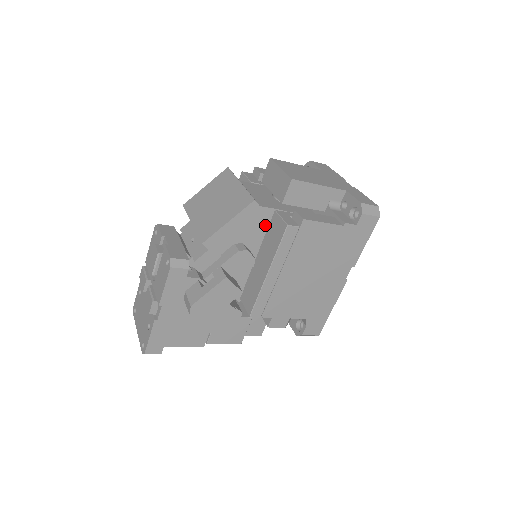
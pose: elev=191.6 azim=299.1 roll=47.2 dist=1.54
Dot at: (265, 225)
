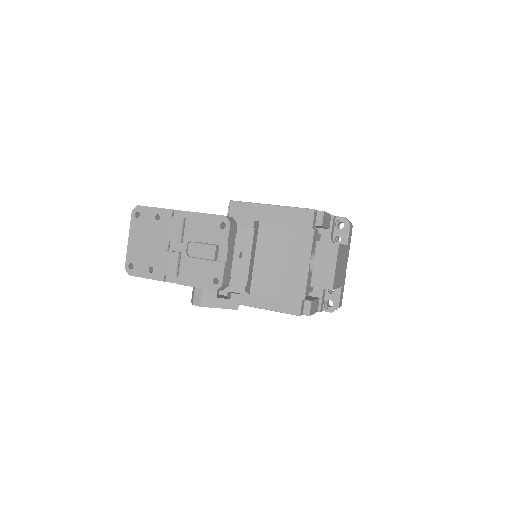
Dot at: occluded
